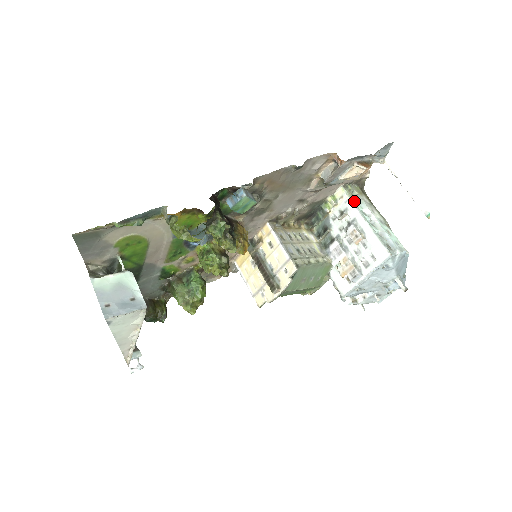
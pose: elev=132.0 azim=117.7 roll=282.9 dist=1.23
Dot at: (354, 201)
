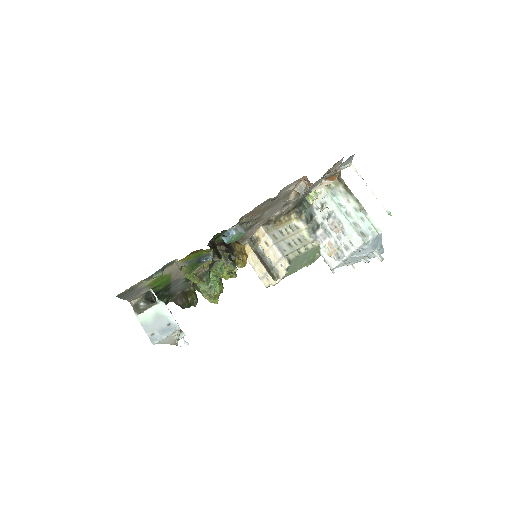
Dot at: (331, 195)
